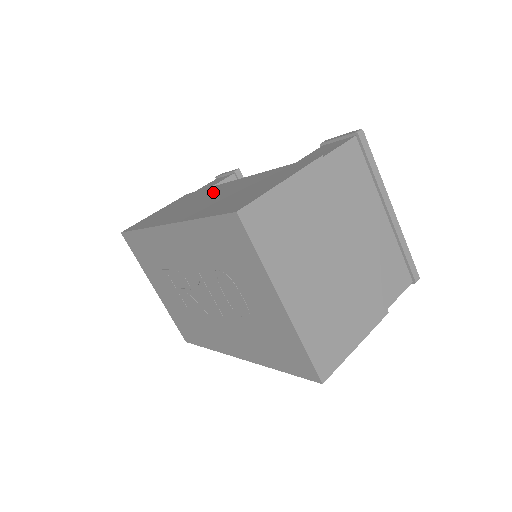
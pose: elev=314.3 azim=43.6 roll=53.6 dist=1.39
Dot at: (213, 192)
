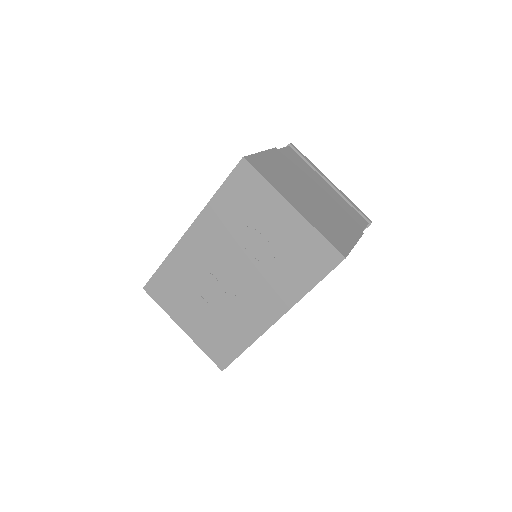
Dot at: occluded
